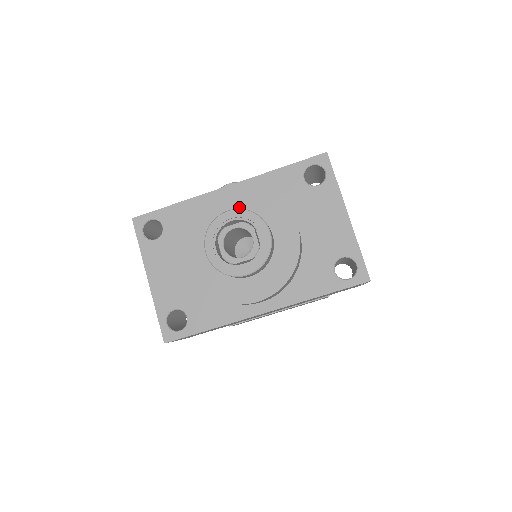
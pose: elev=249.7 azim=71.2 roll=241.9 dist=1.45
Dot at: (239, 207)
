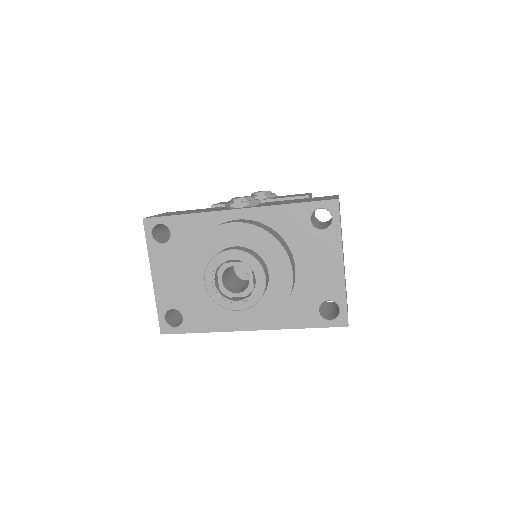
Dot at: (243, 242)
